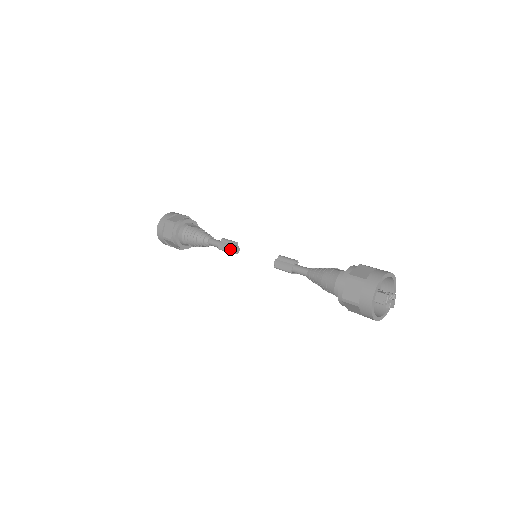
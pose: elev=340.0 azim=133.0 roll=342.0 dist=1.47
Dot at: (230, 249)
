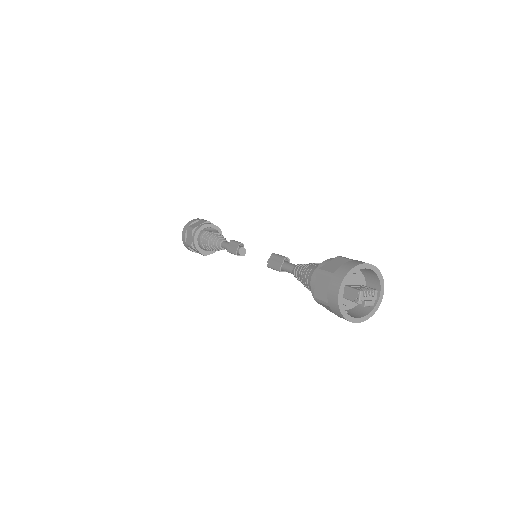
Dot at: (235, 251)
